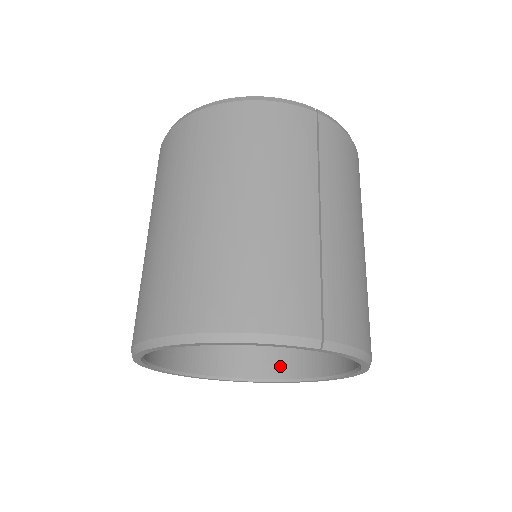
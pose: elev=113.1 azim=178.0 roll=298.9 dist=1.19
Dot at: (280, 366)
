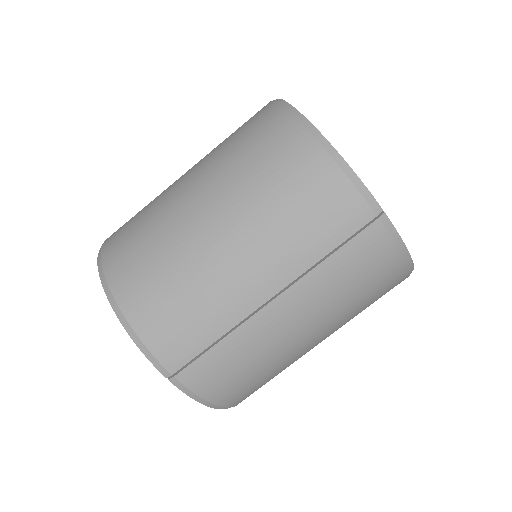
Dot at: occluded
